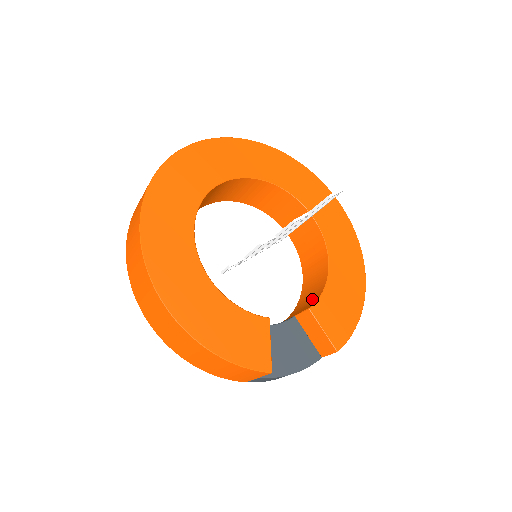
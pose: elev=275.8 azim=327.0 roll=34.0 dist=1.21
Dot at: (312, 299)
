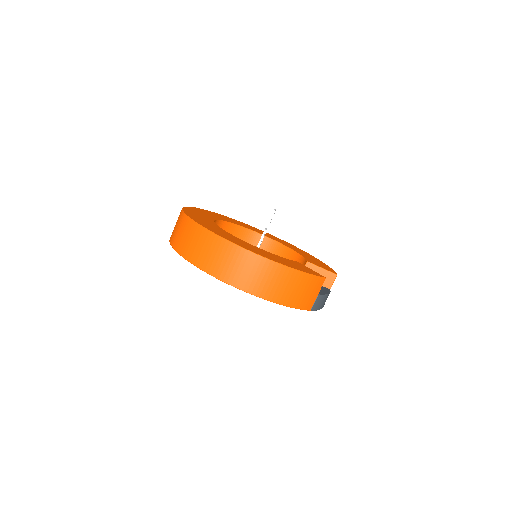
Dot at: occluded
